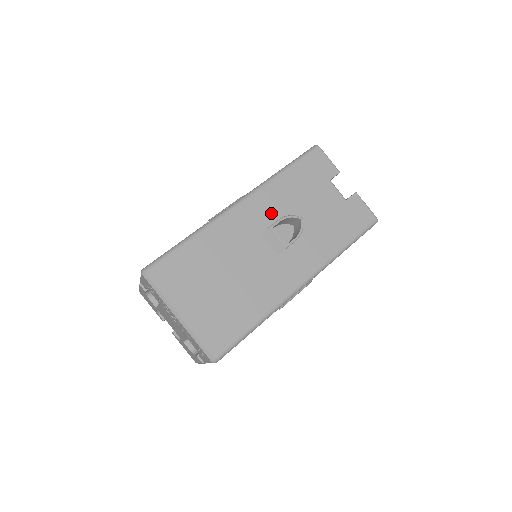
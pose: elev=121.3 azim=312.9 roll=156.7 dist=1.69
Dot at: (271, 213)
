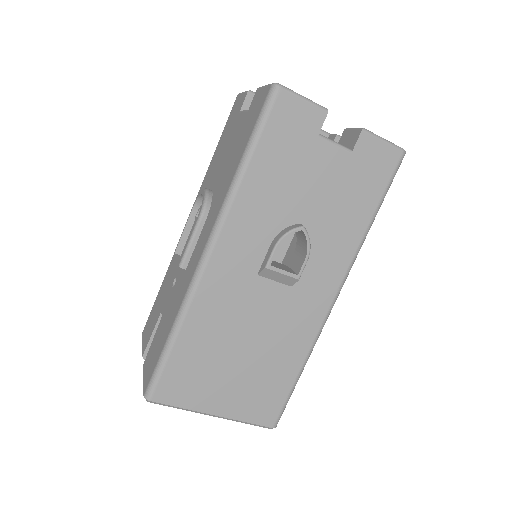
Dot at: (258, 239)
